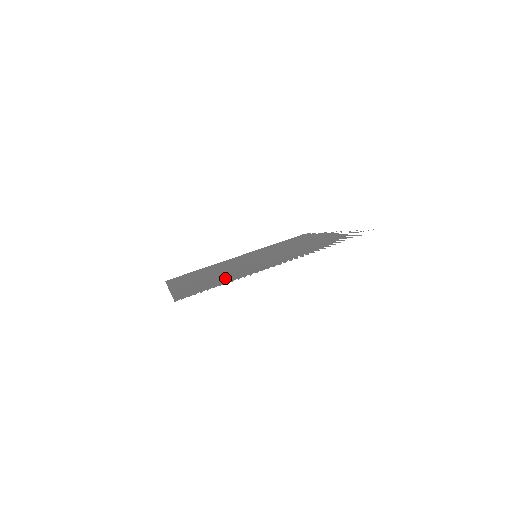
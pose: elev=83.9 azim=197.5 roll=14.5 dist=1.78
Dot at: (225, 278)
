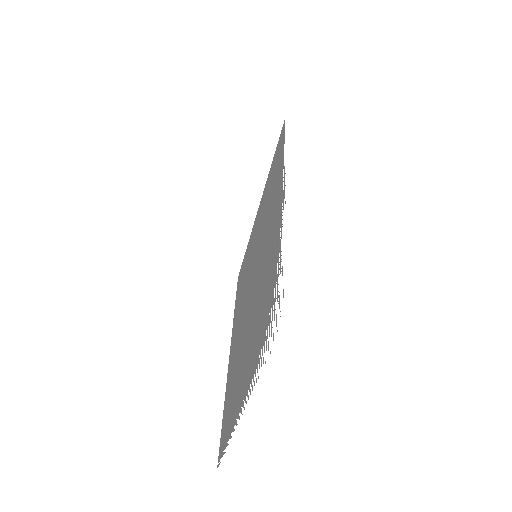
Dot at: (232, 402)
